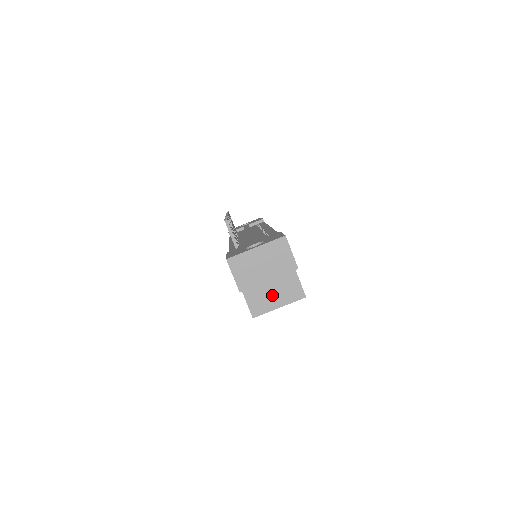
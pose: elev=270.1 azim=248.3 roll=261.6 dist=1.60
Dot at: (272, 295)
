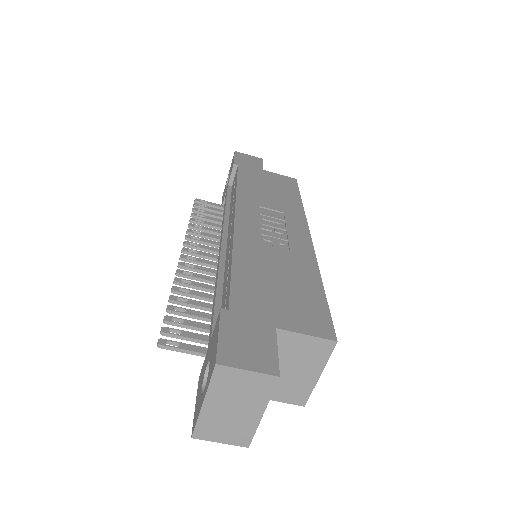
Dot at: (296, 374)
